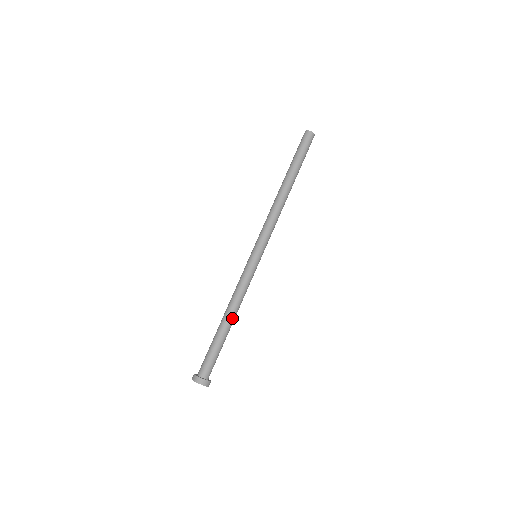
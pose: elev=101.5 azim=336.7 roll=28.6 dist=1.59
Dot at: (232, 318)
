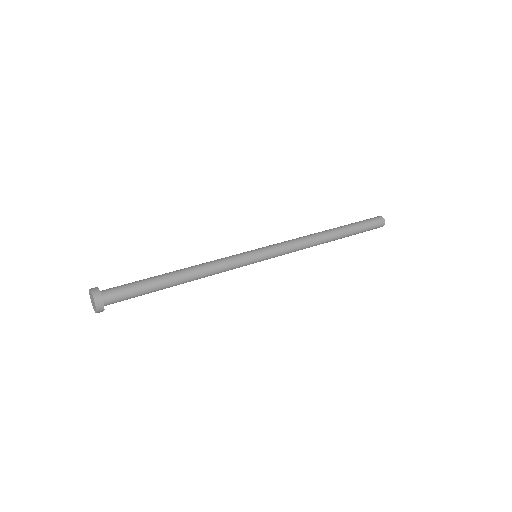
Dot at: (185, 276)
